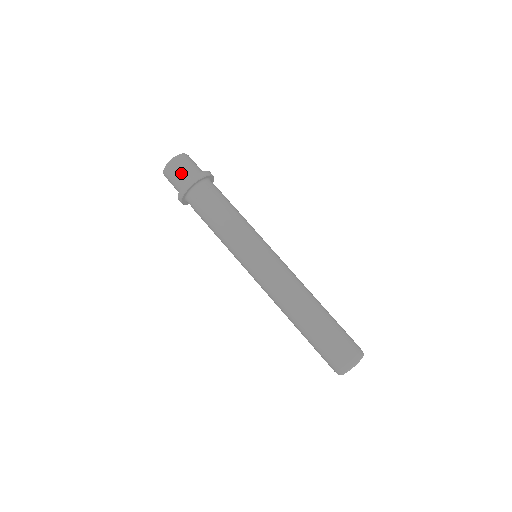
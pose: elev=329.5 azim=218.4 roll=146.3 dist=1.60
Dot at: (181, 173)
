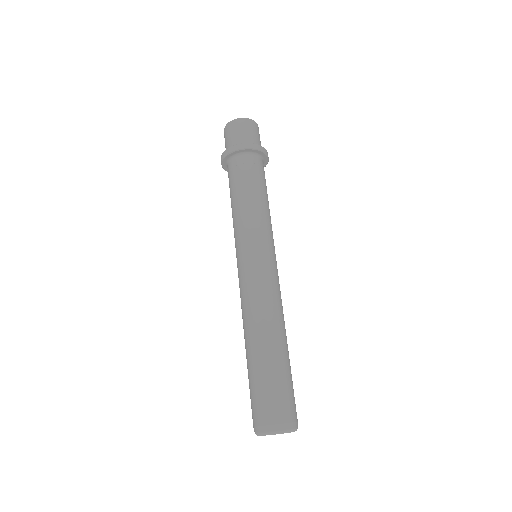
Dot at: (230, 138)
